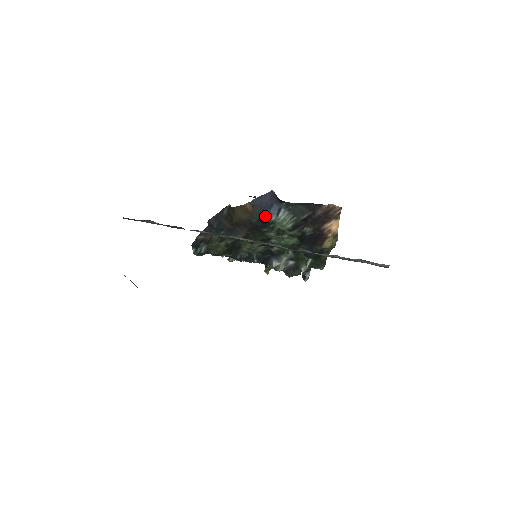
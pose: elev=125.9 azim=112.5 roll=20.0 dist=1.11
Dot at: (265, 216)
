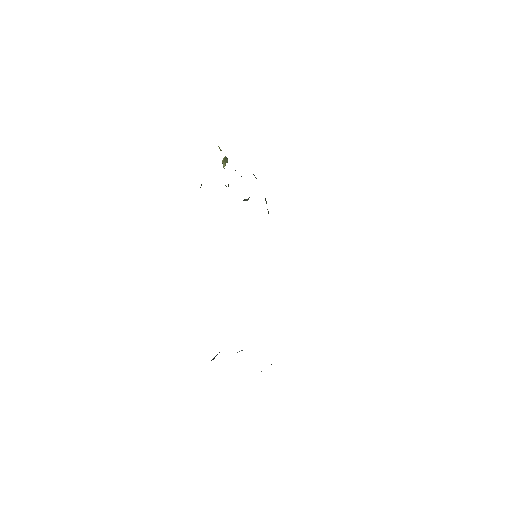
Dot at: occluded
